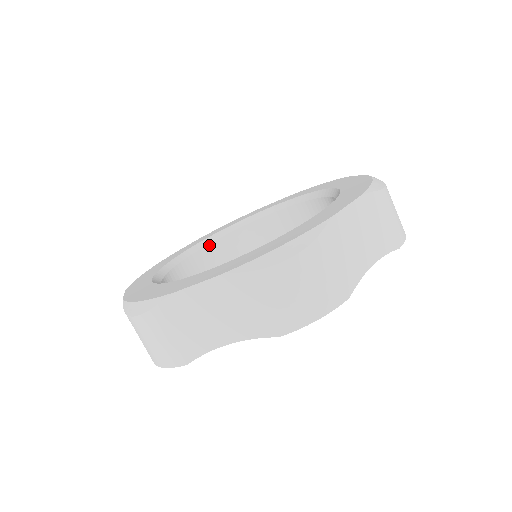
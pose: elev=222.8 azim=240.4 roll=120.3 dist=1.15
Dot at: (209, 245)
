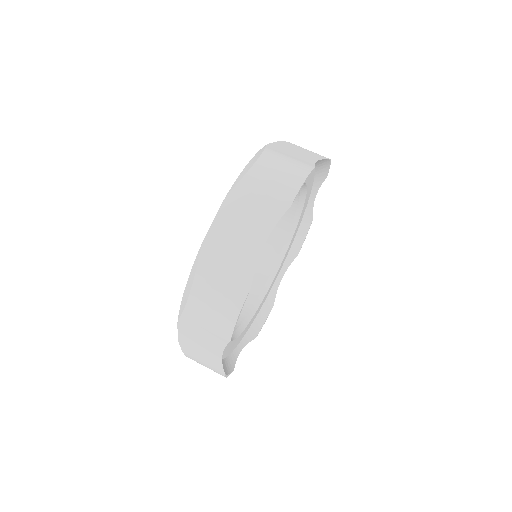
Dot at: occluded
